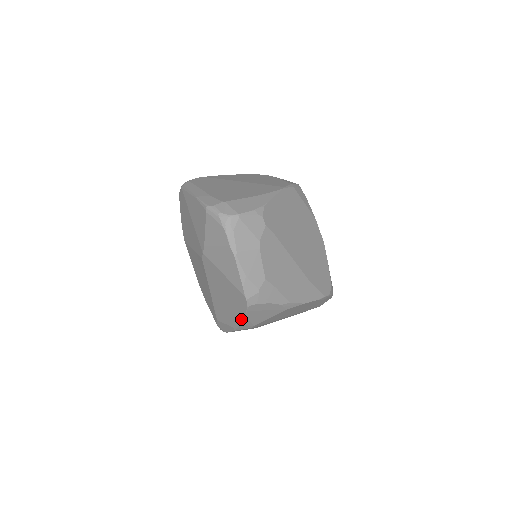
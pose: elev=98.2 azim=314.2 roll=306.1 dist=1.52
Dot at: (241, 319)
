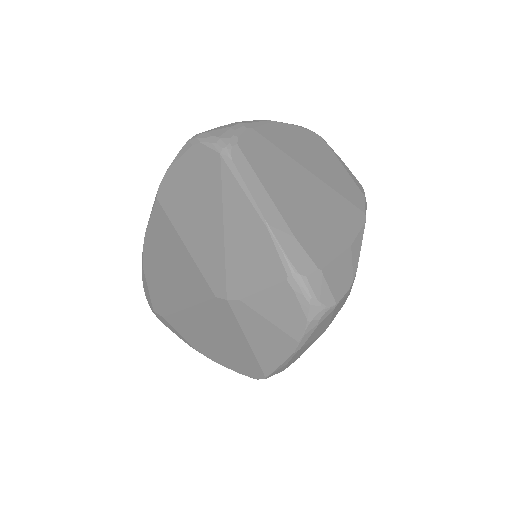
Dot at: (223, 364)
